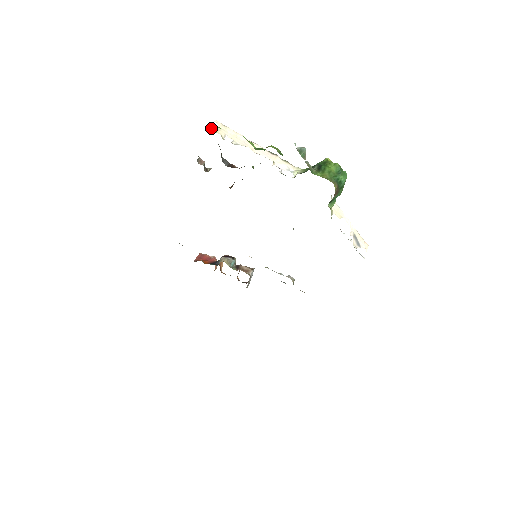
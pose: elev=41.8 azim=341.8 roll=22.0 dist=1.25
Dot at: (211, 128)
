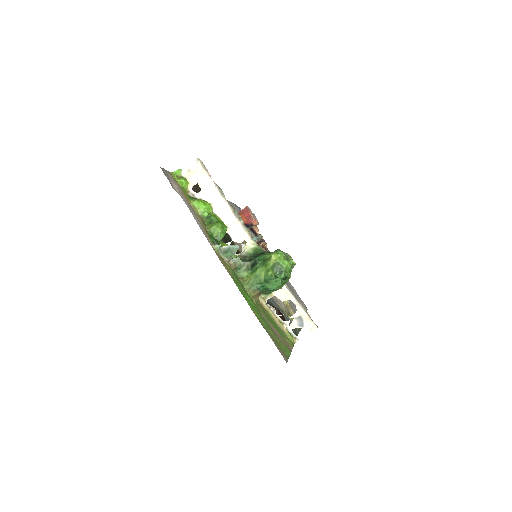
Dot at: (185, 171)
